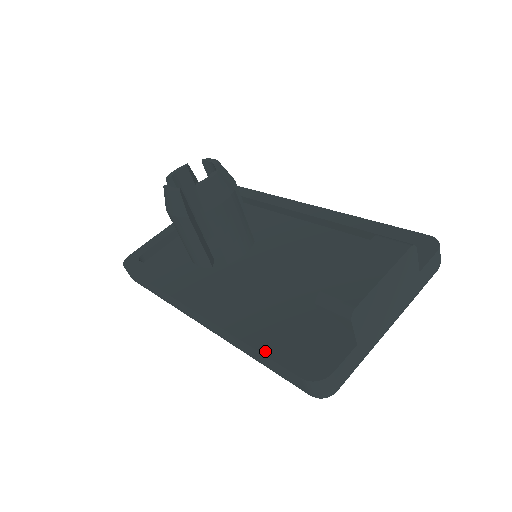
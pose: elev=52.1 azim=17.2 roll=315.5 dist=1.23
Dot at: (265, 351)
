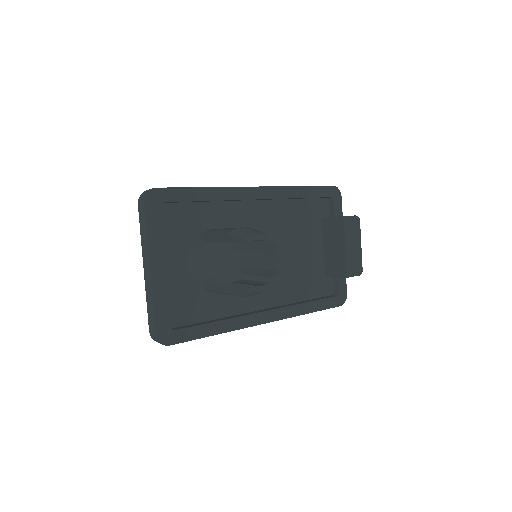
Dot at: (320, 309)
